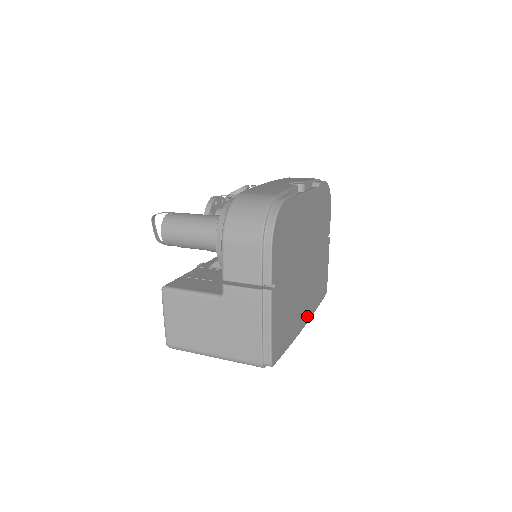
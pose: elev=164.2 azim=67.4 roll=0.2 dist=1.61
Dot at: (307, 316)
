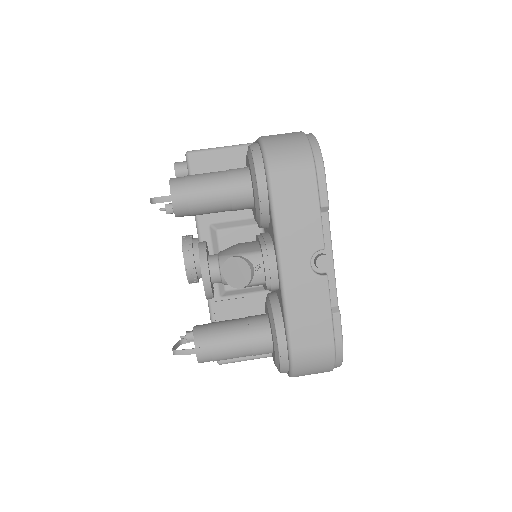
Dot at: occluded
